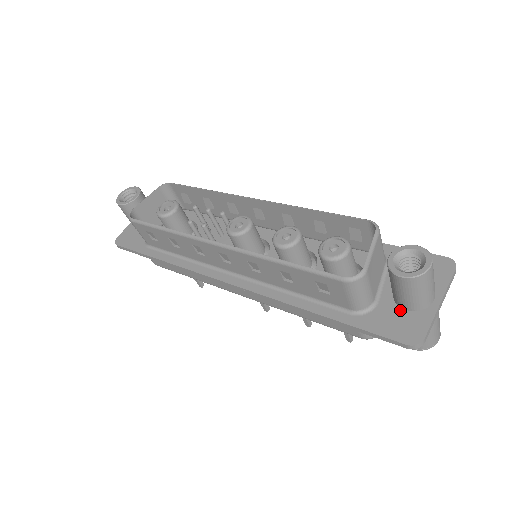
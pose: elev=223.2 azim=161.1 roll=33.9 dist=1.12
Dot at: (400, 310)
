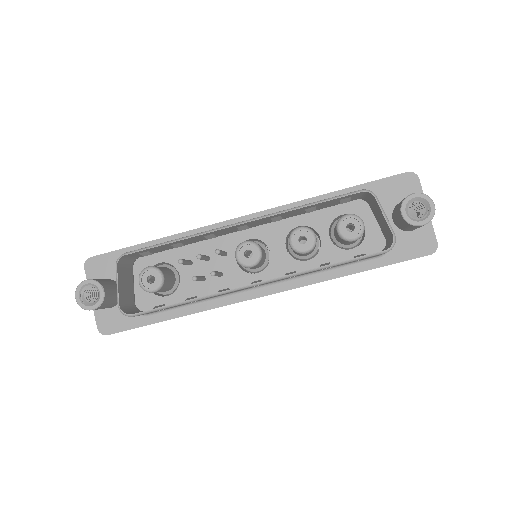
Dot at: (408, 233)
